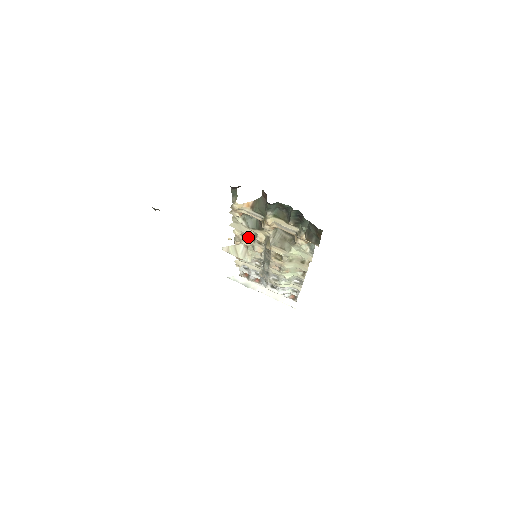
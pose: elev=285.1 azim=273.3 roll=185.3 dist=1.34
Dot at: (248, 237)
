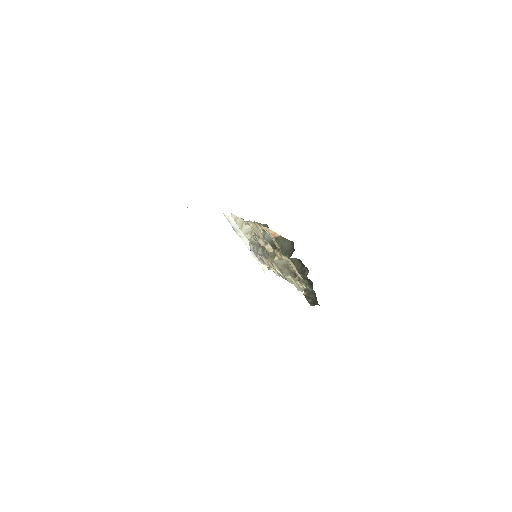
Dot at: occluded
